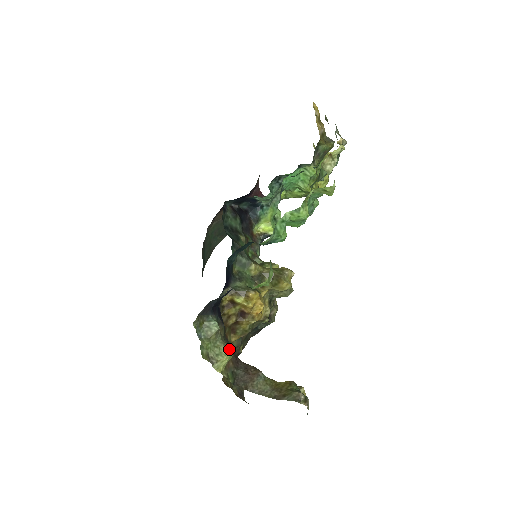
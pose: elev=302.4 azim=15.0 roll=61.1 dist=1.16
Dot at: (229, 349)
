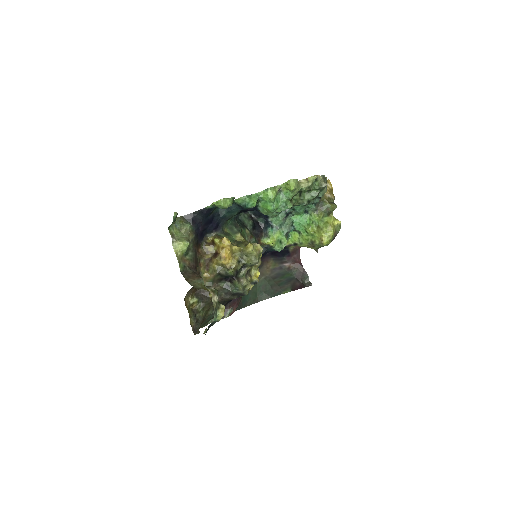
Dot at: (187, 241)
